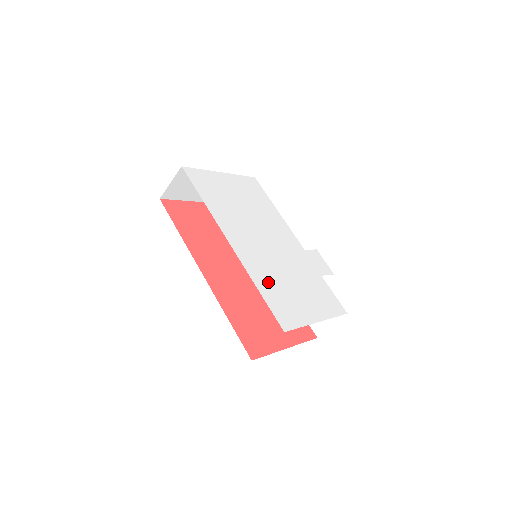
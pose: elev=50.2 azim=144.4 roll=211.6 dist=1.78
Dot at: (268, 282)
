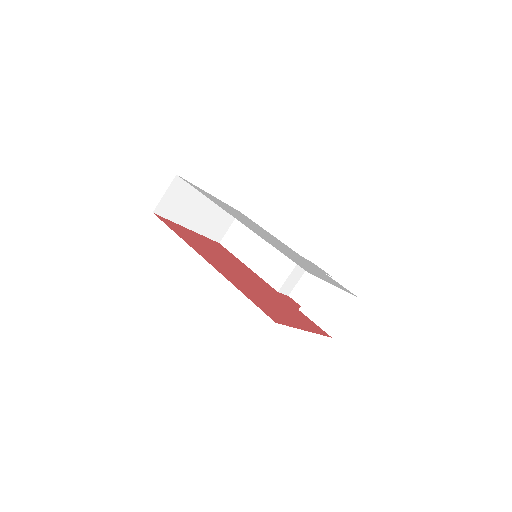
Dot at: (279, 248)
